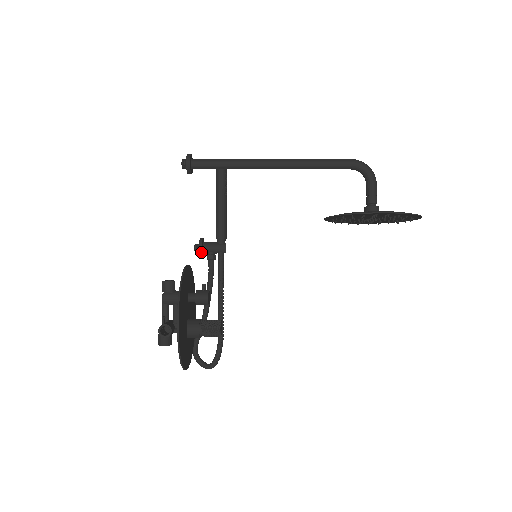
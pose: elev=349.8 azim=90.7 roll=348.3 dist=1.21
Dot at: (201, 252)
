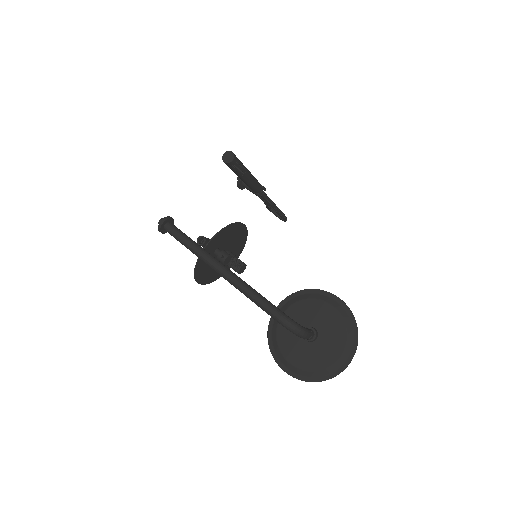
Dot at: (242, 189)
